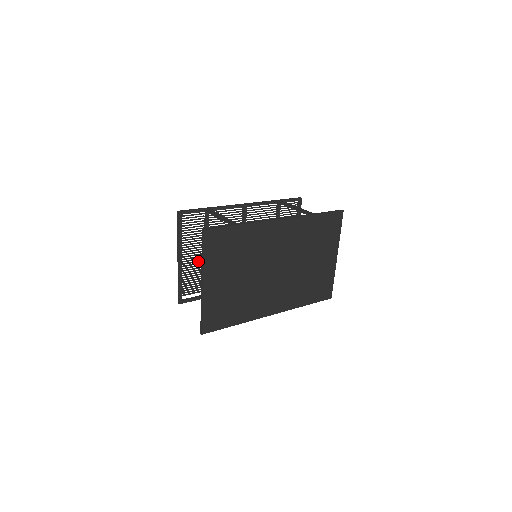
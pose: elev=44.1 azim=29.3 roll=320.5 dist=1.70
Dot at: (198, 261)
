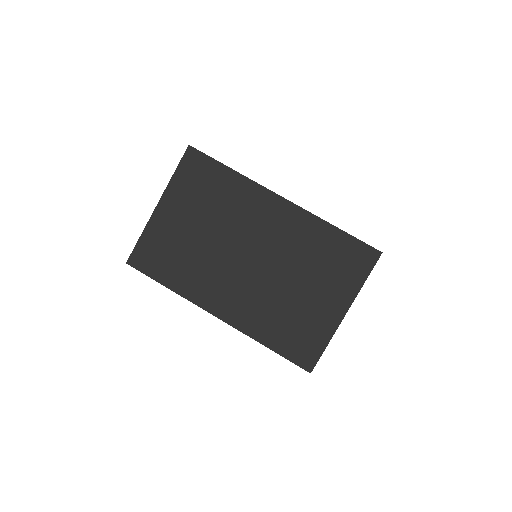
Dot at: occluded
